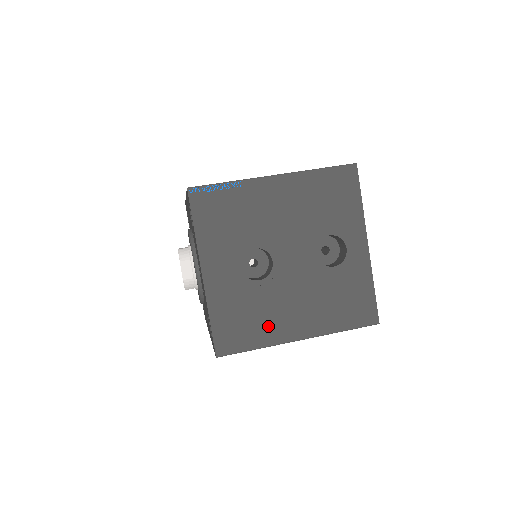
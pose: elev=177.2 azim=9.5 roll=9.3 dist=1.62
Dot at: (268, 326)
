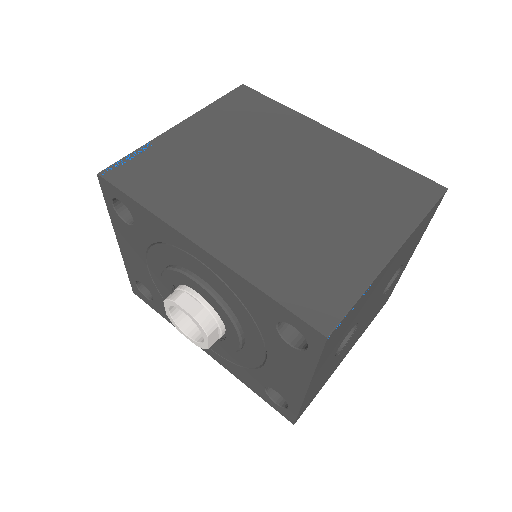
Dot at: occluded
